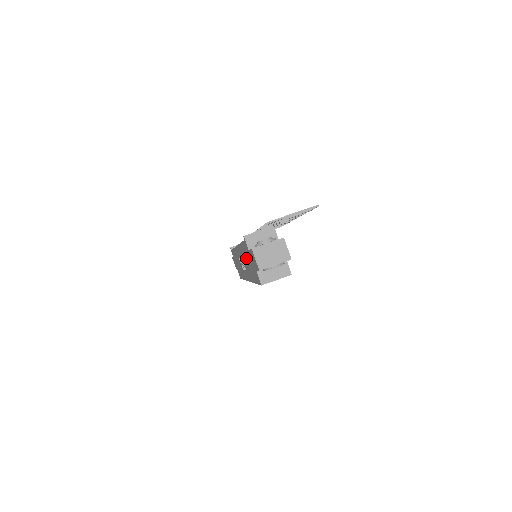
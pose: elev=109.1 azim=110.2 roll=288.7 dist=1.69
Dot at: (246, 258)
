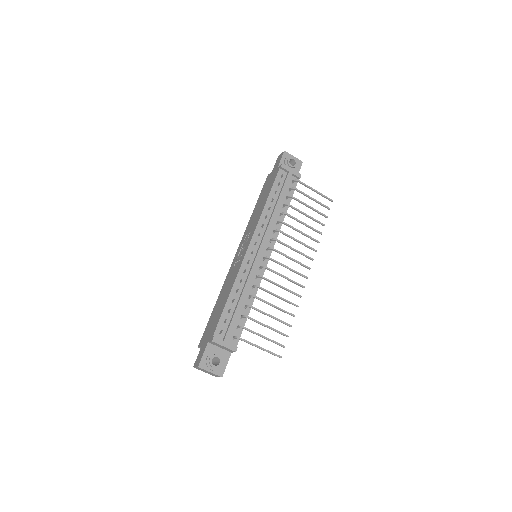
Dot at: (222, 303)
